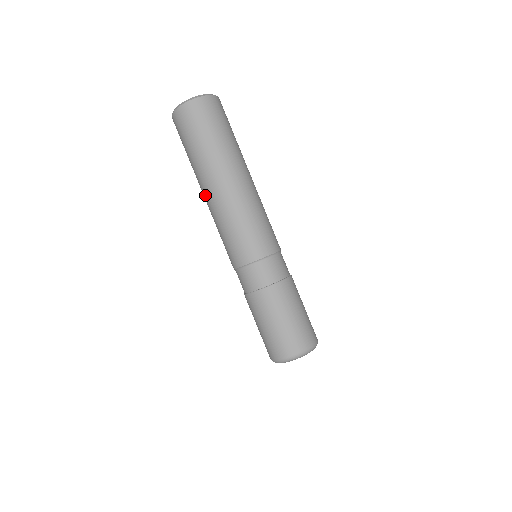
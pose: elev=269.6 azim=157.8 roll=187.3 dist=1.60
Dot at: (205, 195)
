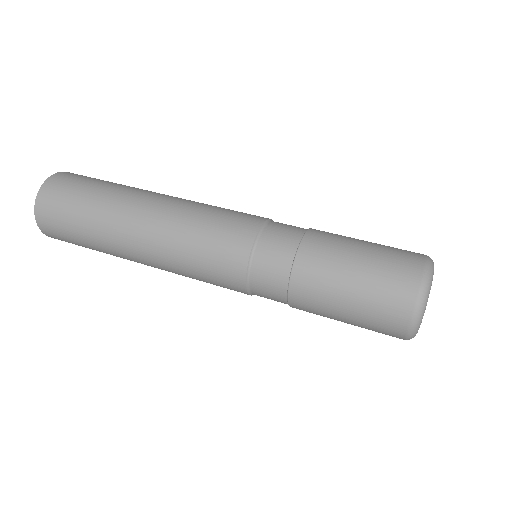
Dot at: (141, 216)
